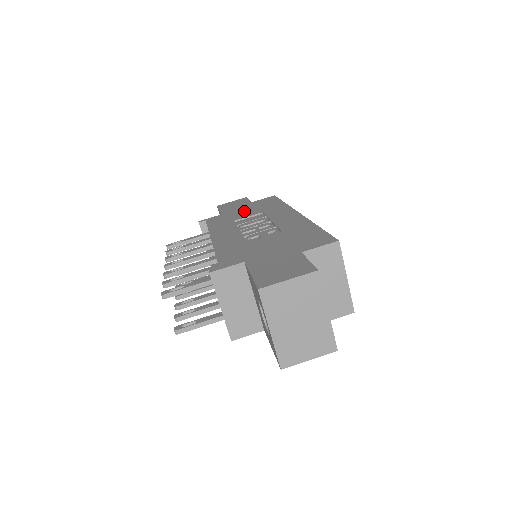
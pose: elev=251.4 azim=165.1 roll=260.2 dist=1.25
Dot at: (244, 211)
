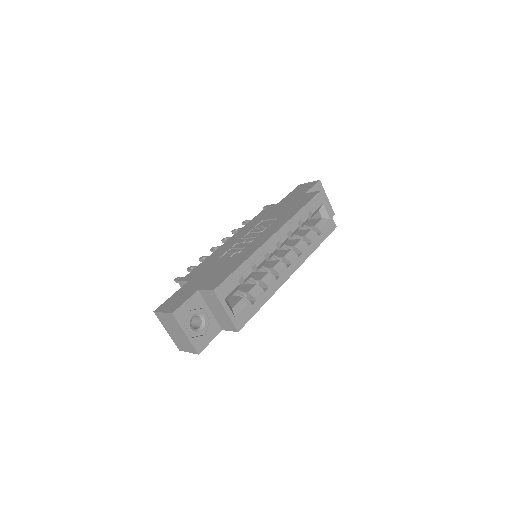
Dot at: (282, 208)
